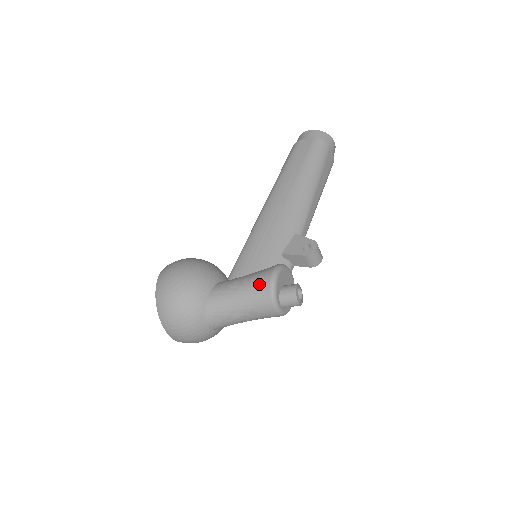
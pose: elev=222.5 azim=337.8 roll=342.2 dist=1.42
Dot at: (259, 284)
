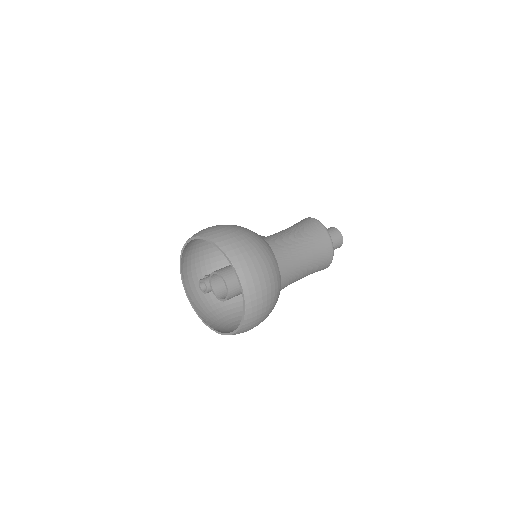
Dot at: (305, 222)
